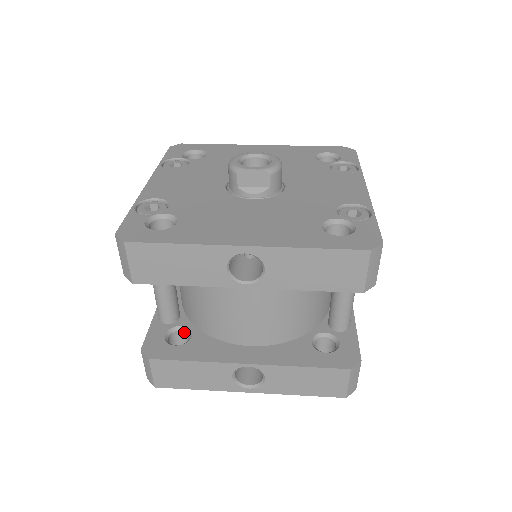
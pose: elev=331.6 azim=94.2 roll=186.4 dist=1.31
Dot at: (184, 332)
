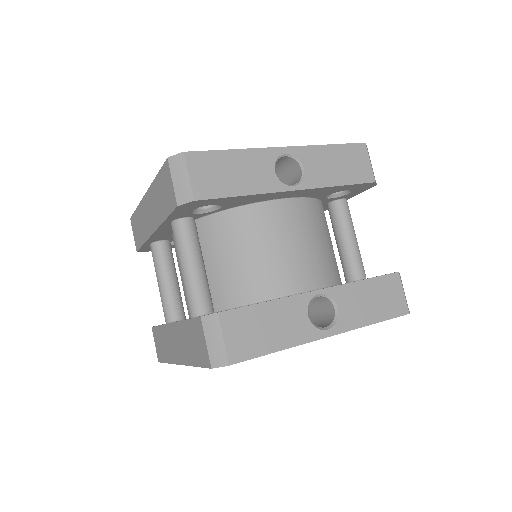
Dot at: occluded
